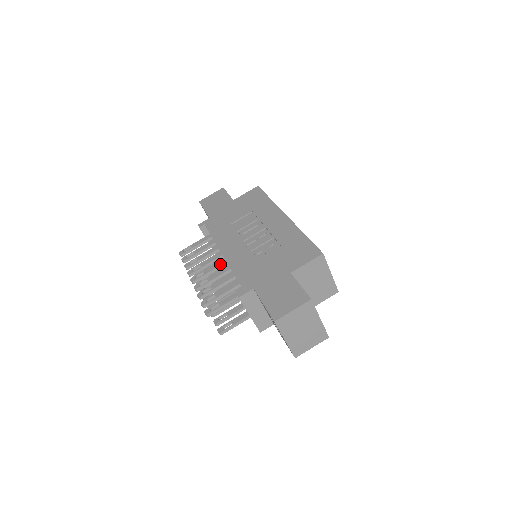
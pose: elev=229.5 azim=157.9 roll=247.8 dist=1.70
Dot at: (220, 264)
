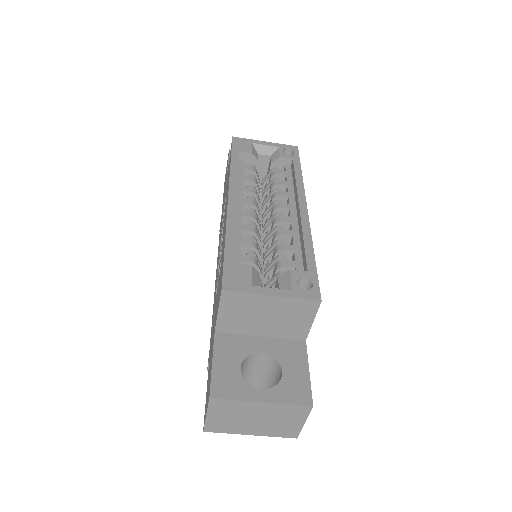
Dot at: occluded
